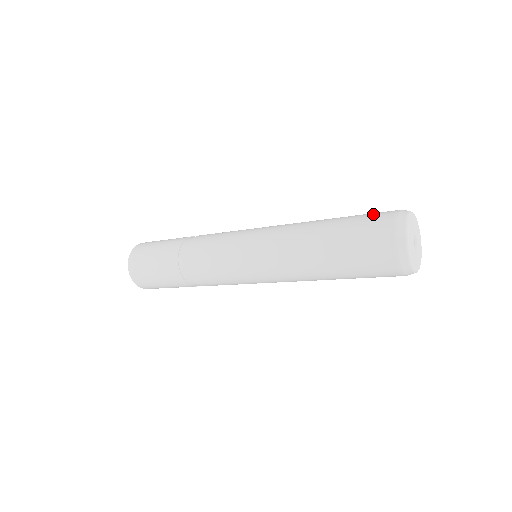
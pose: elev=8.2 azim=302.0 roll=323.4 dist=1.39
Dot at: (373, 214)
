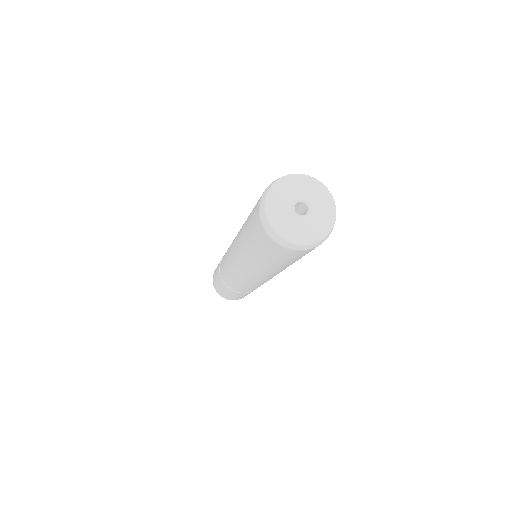
Dot at: occluded
